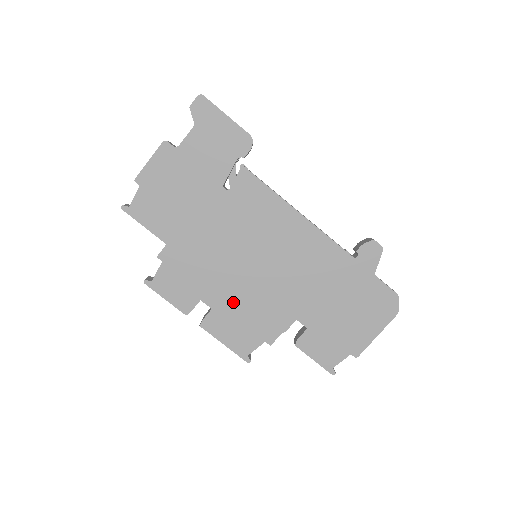
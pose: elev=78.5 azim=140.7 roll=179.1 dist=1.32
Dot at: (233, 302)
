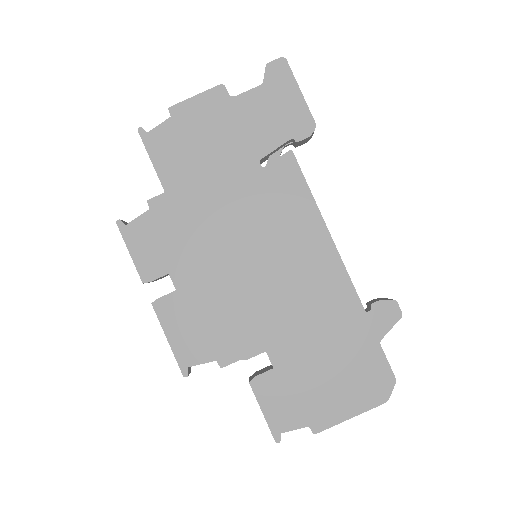
Dot at: (204, 294)
